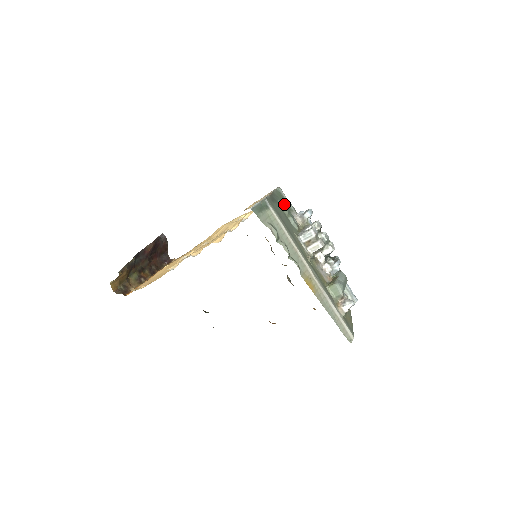
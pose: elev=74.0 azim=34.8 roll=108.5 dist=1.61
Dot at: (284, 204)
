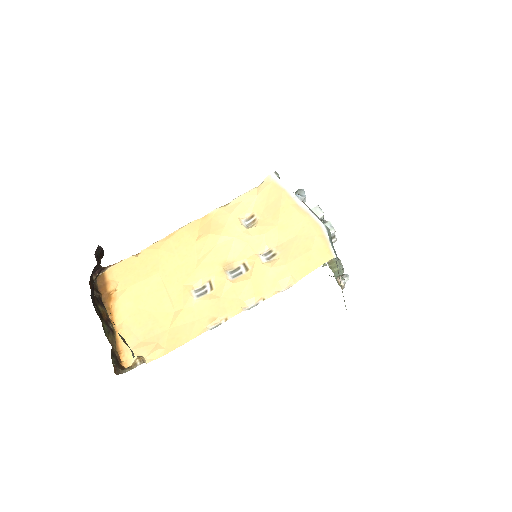
Dot at: occluded
